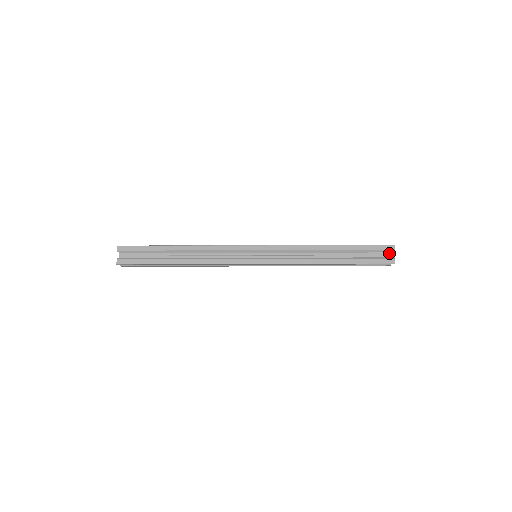
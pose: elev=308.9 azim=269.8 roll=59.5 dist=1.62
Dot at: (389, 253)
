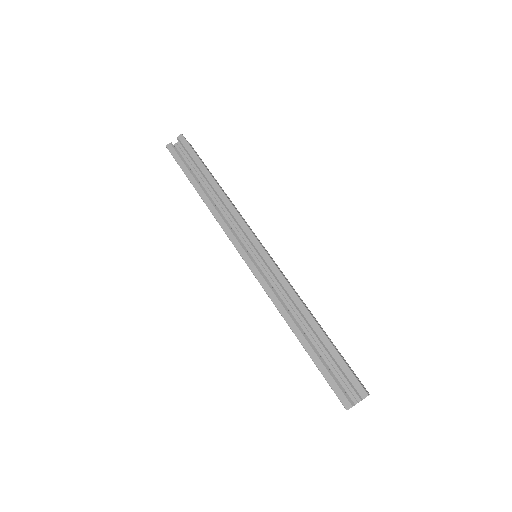
Dot at: (357, 396)
